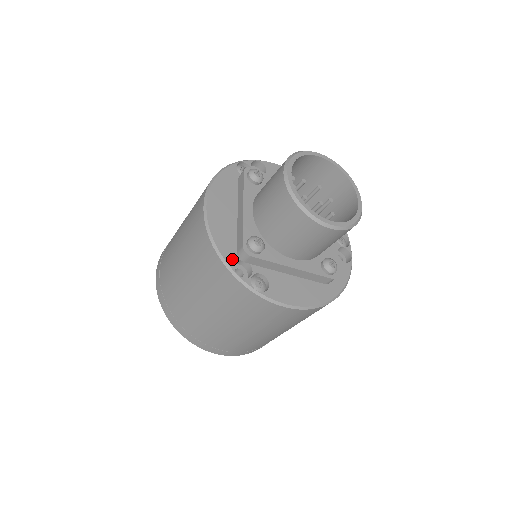
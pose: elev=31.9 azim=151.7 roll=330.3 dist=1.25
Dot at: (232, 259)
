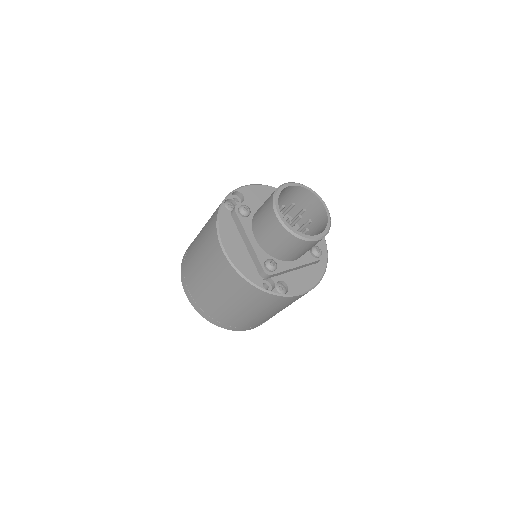
Dot at: (259, 281)
